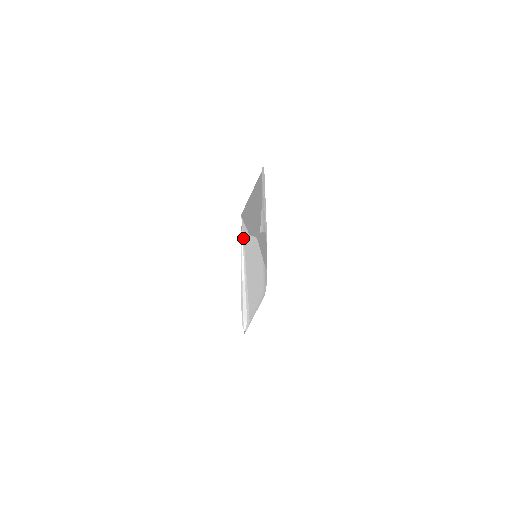
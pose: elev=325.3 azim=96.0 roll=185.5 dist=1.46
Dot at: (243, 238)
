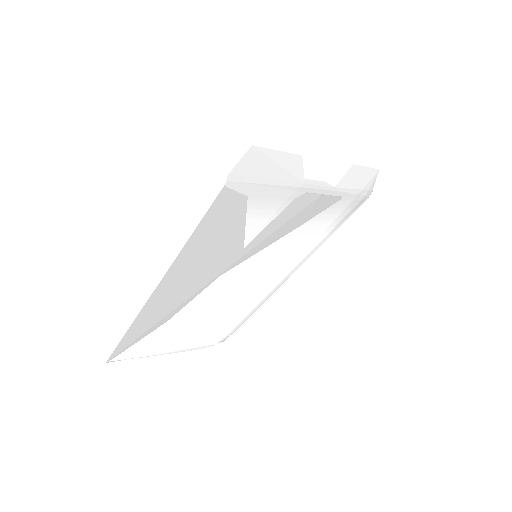
Dot at: (133, 356)
